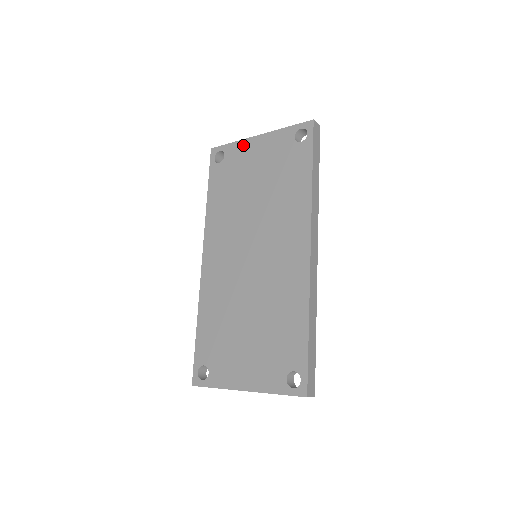
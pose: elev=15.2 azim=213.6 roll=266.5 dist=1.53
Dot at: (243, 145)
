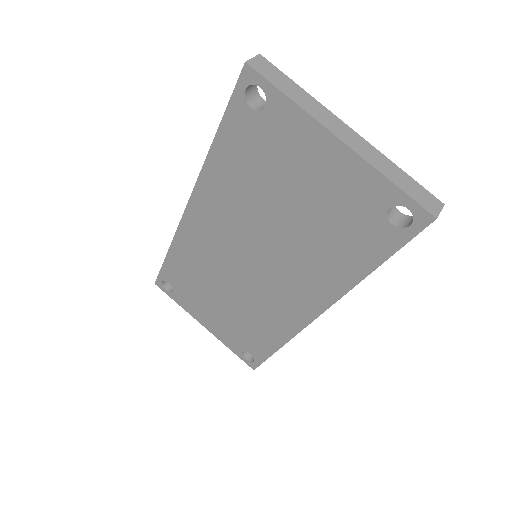
Dot at: (305, 126)
